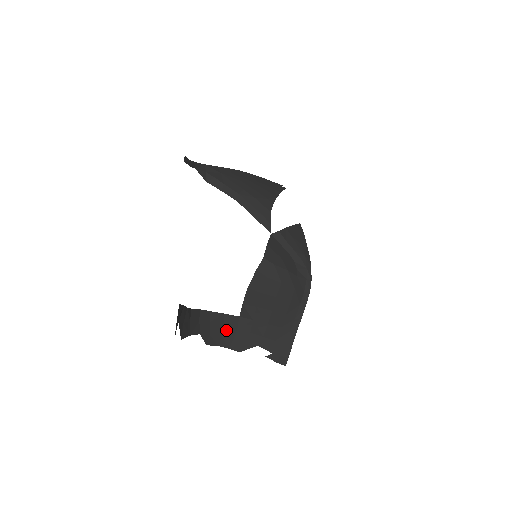
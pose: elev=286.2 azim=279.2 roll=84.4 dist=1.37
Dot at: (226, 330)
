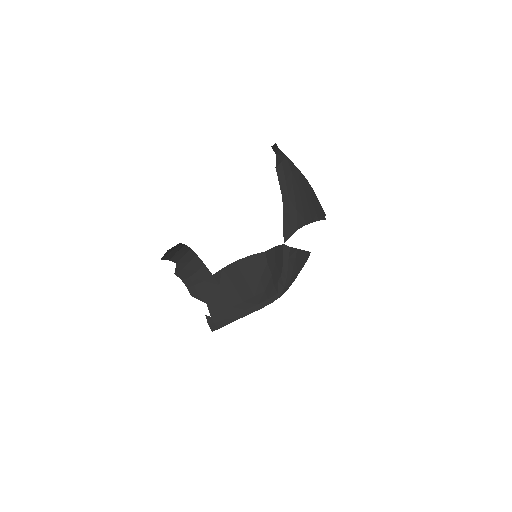
Dot at: (196, 275)
